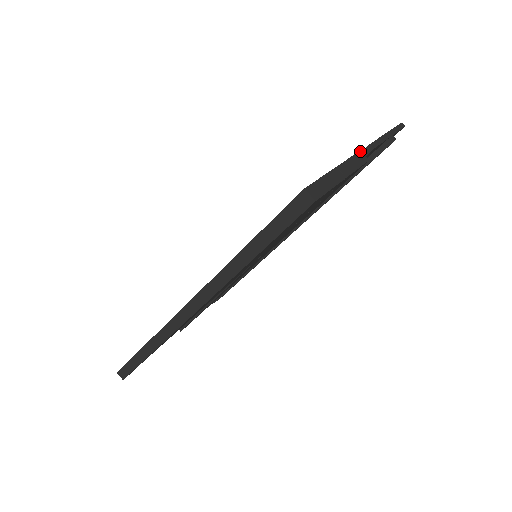
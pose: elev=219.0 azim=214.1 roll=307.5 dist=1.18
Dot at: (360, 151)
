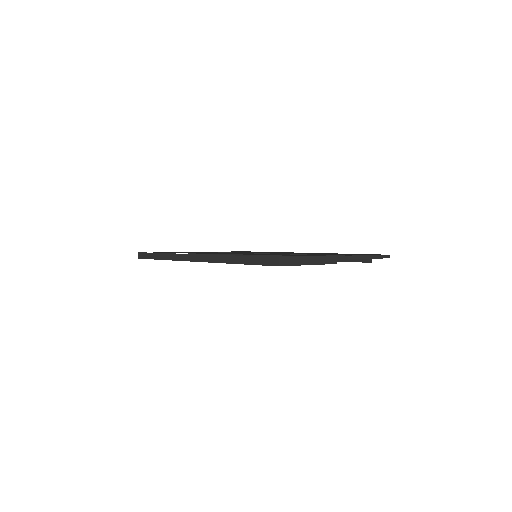
Dot at: (336, 256)
